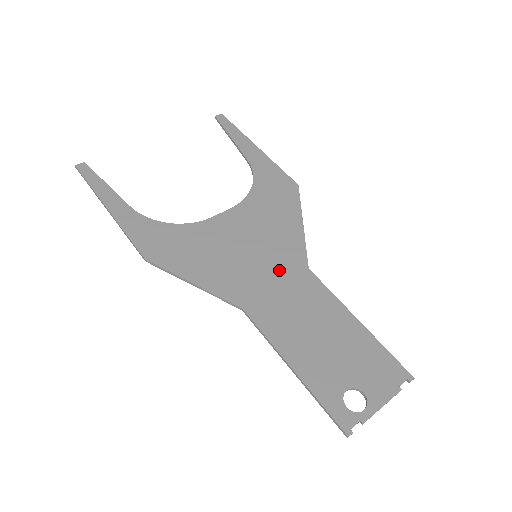
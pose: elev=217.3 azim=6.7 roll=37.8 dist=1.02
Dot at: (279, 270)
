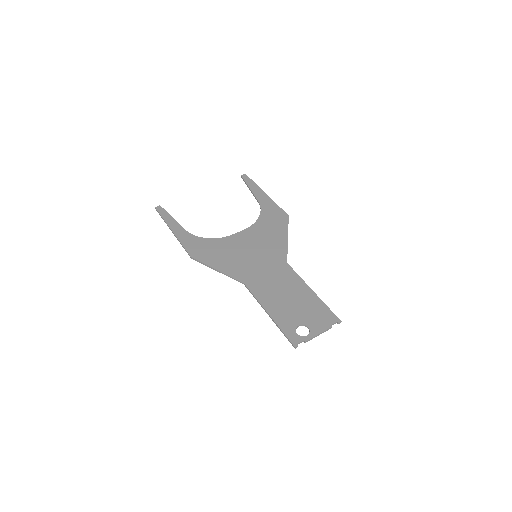
Dot at: (269, 263)
